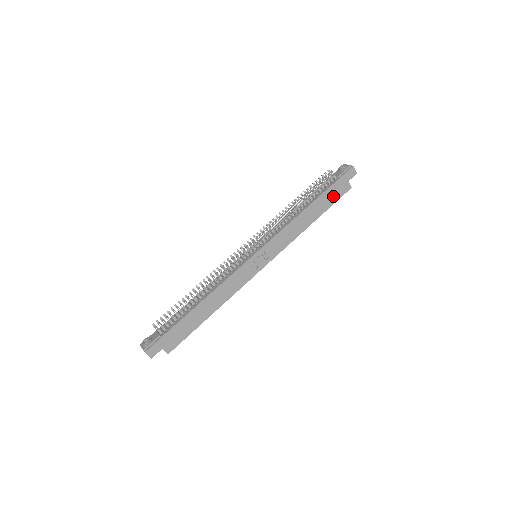
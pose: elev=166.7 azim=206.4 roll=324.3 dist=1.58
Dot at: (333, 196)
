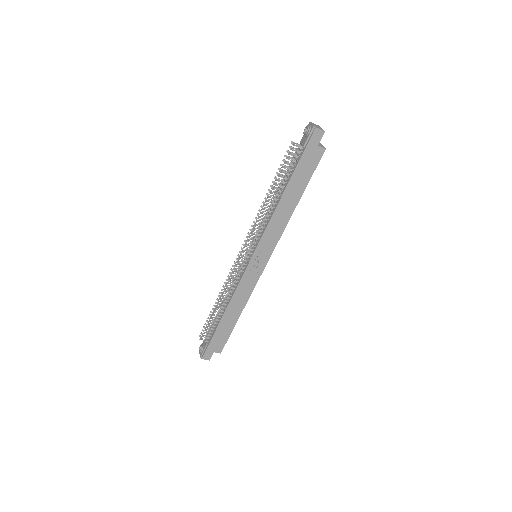
Dot at: (307, 170)
